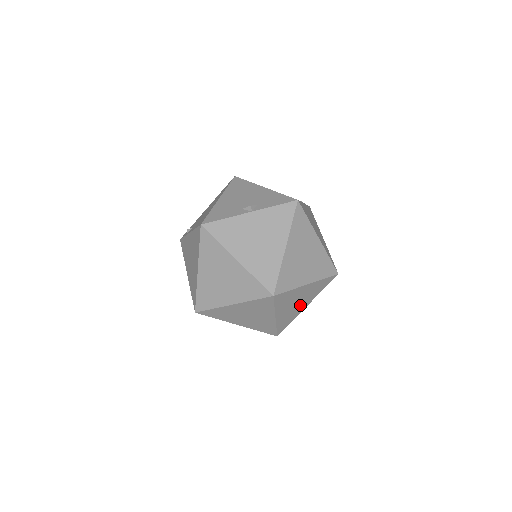
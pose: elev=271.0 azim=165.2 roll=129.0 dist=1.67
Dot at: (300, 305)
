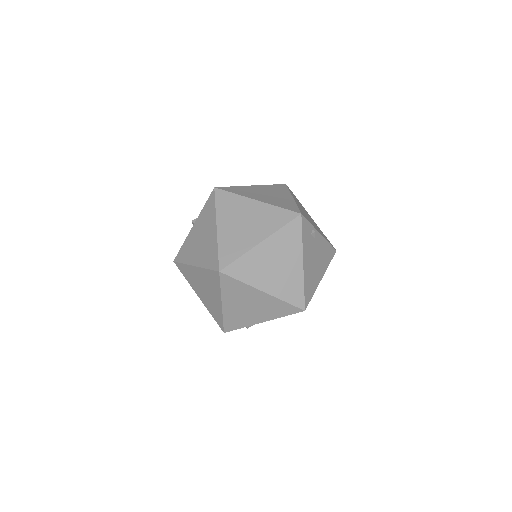
Dot at: (288, 267)
